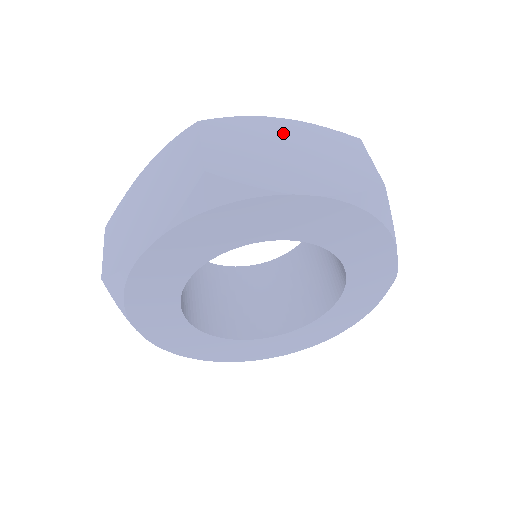
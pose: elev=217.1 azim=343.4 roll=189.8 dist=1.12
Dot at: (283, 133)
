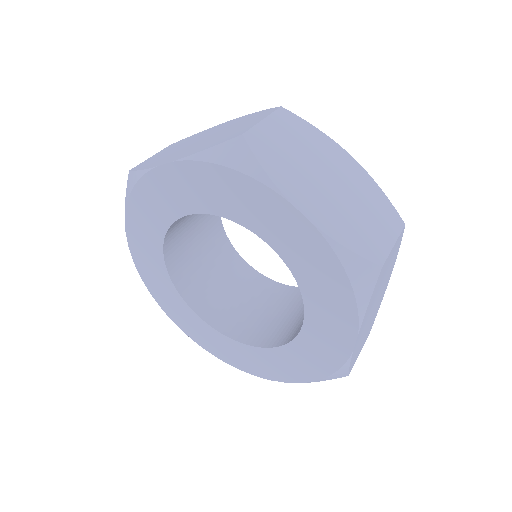
Dot at: (216, 129)
